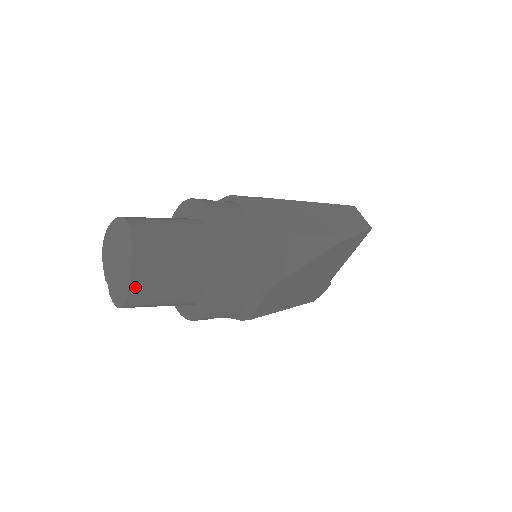
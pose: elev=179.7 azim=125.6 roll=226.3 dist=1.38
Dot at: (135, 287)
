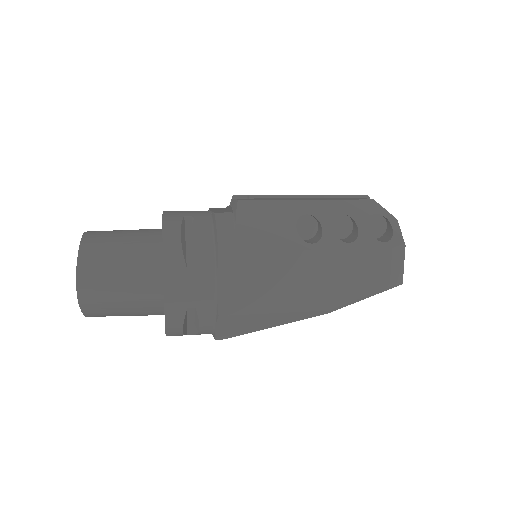
Dot at: (93, 316)
